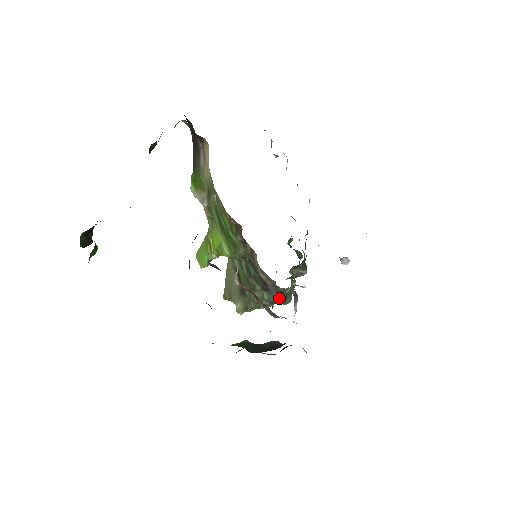
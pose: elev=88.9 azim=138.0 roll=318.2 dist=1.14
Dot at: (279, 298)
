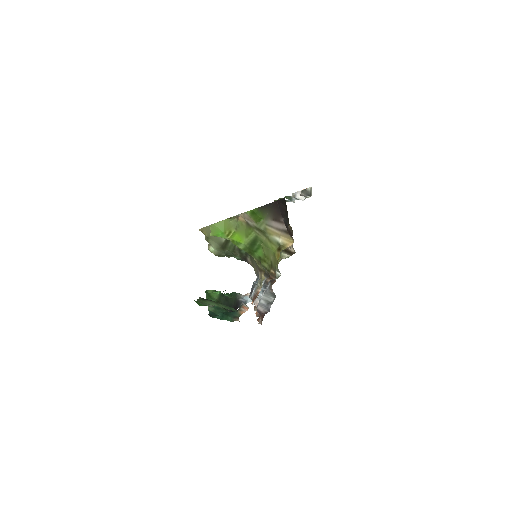
Dot at: occluded
